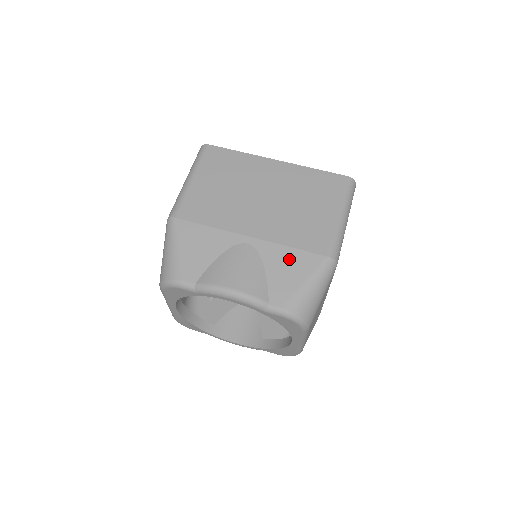
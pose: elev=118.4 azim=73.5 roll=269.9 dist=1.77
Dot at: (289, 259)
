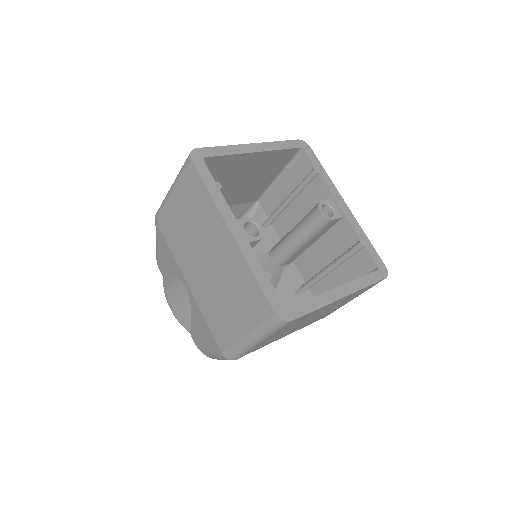
Dot at: (203, 326)
